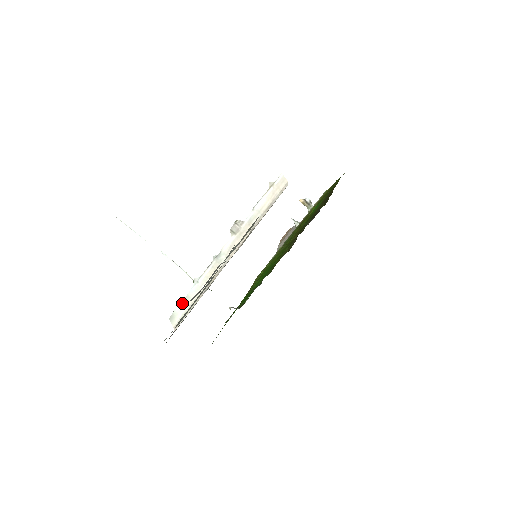
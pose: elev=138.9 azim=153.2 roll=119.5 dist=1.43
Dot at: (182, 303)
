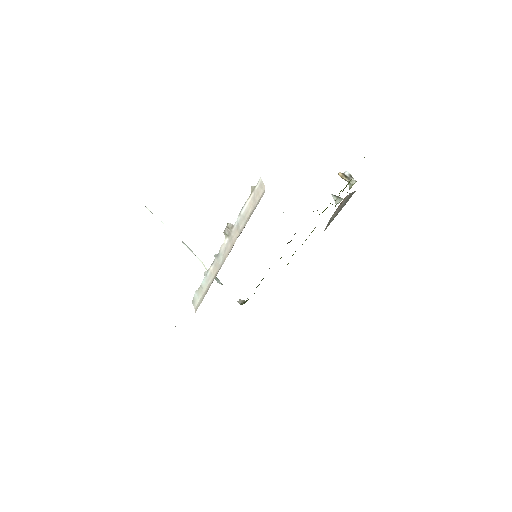
Dot at: (198, 291)
